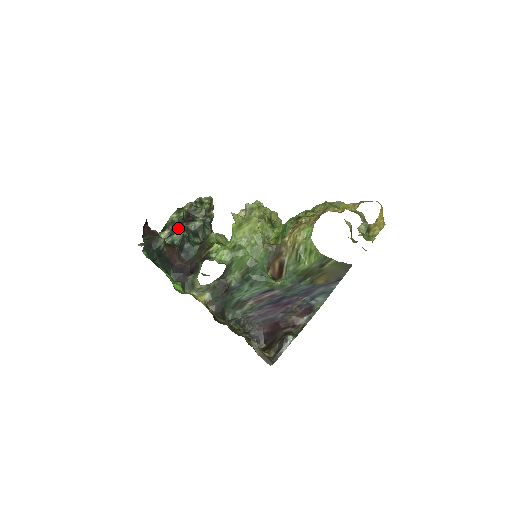
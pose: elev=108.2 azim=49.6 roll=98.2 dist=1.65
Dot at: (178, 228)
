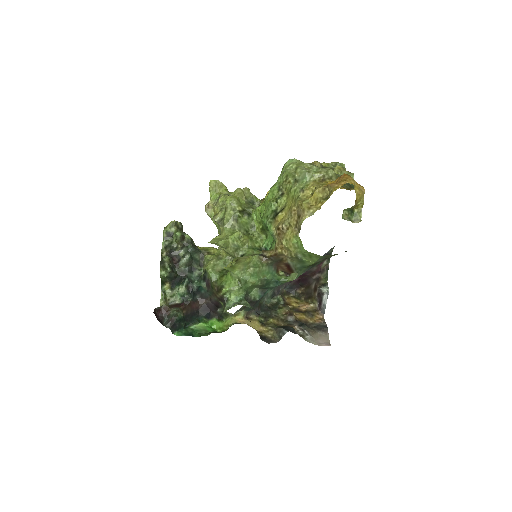
Dot at: (174, 277)
